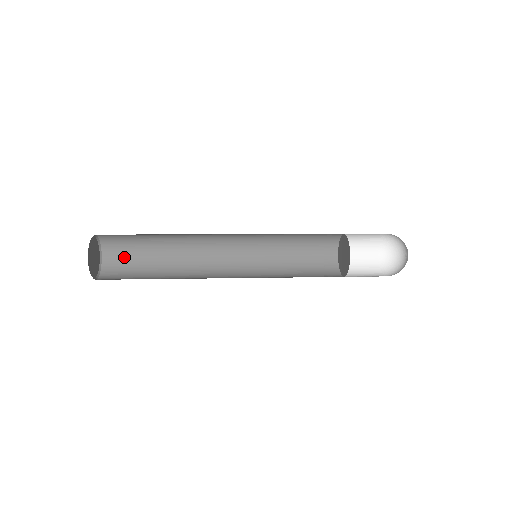
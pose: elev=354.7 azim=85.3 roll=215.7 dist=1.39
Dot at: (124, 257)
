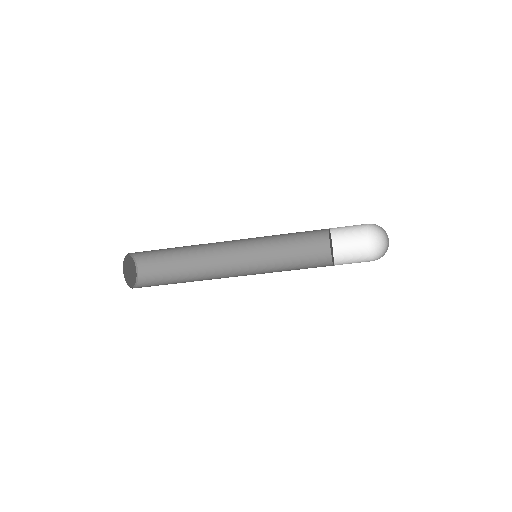
Dot at: occluded
